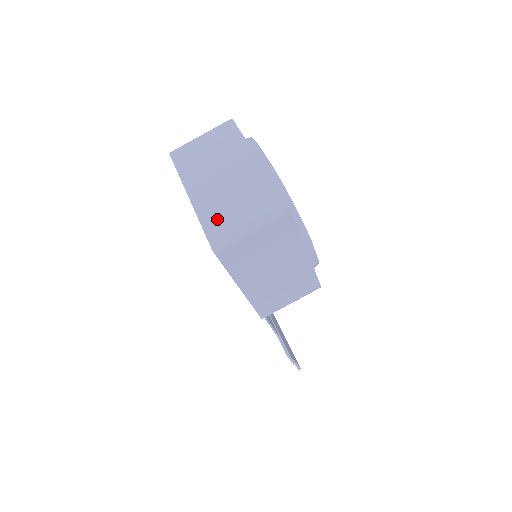
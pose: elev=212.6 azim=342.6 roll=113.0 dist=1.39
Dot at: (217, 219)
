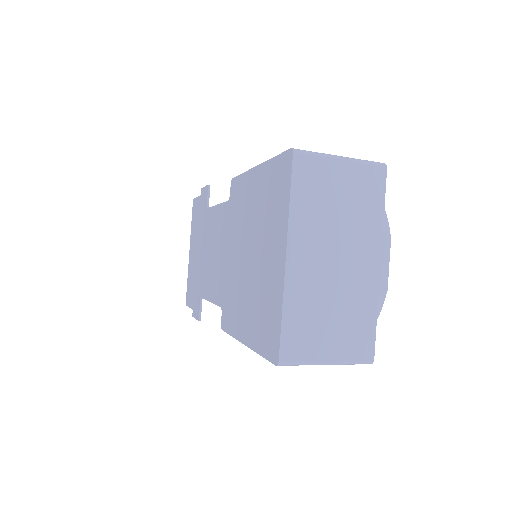
Dot at: (302, 323)
